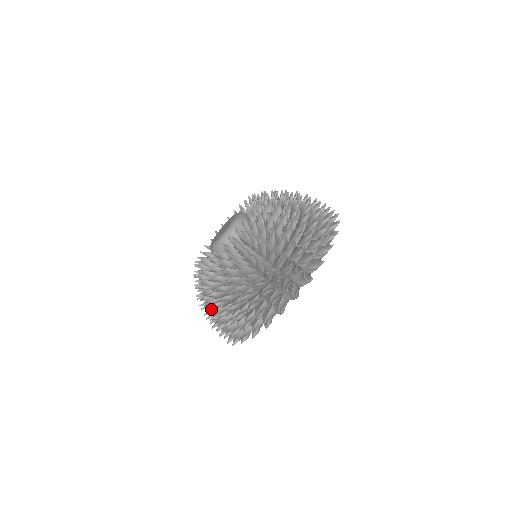
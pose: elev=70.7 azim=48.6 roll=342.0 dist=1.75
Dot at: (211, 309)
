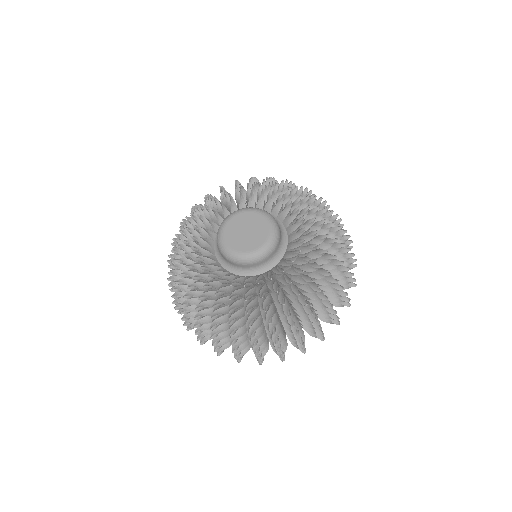
Dot at: occluded
